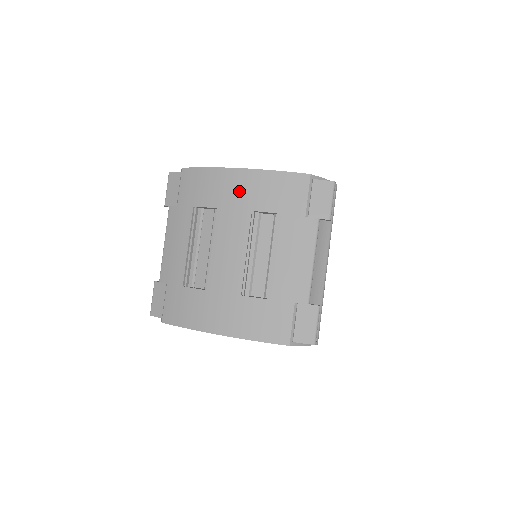
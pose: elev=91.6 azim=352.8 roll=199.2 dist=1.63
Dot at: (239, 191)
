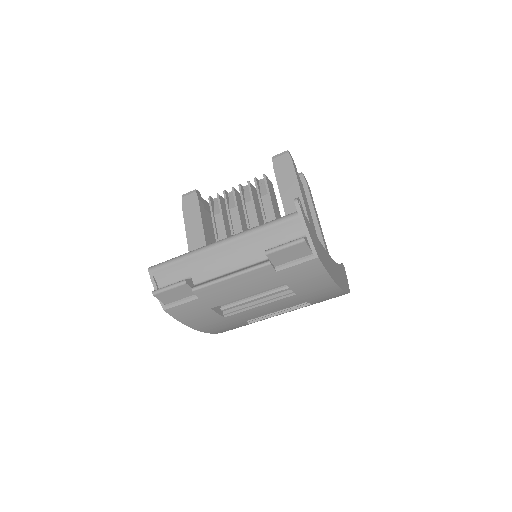
Dot at: (319, 295)
